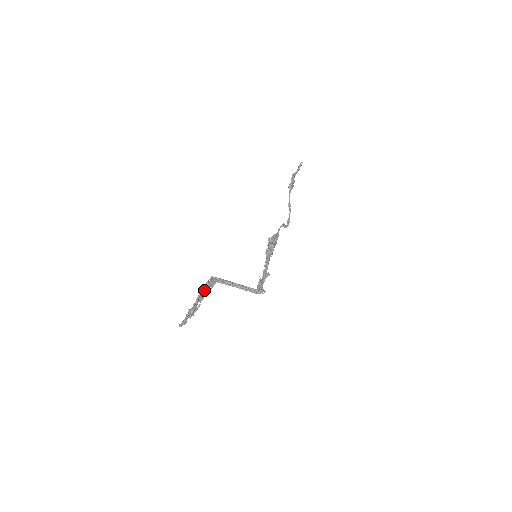
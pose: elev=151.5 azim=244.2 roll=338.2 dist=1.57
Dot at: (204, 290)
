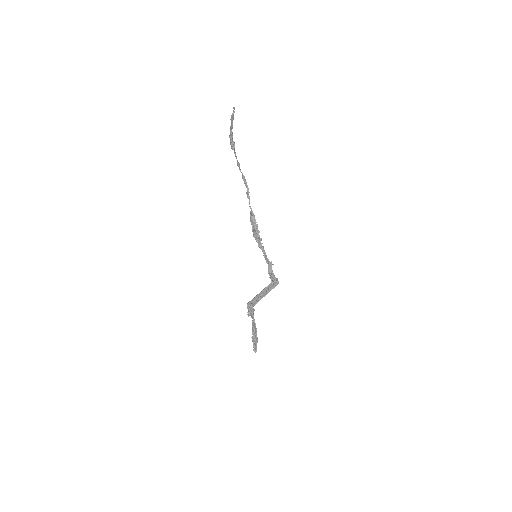
Dot at: (254, 323)
